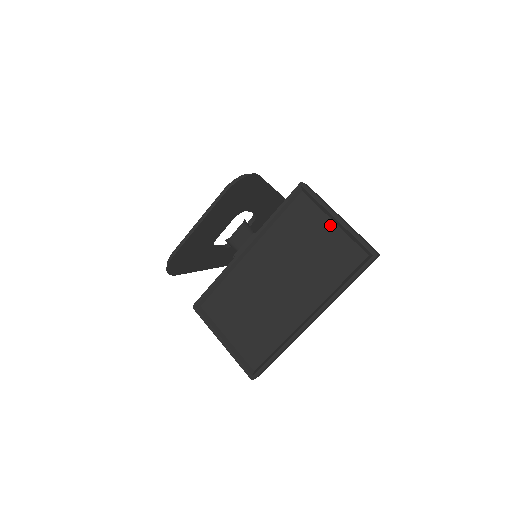
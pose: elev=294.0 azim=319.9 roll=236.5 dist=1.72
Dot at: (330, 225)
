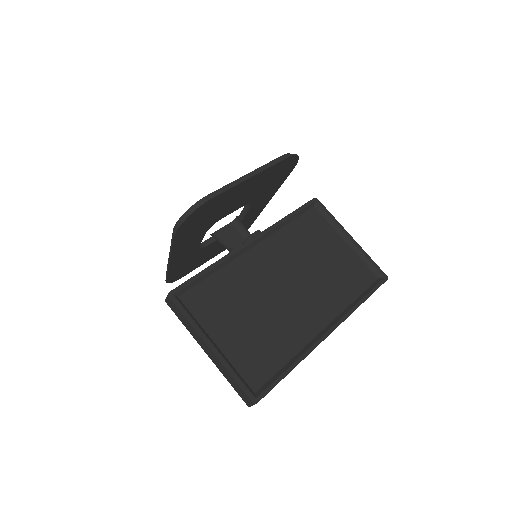
Dot at: (342, 243)
